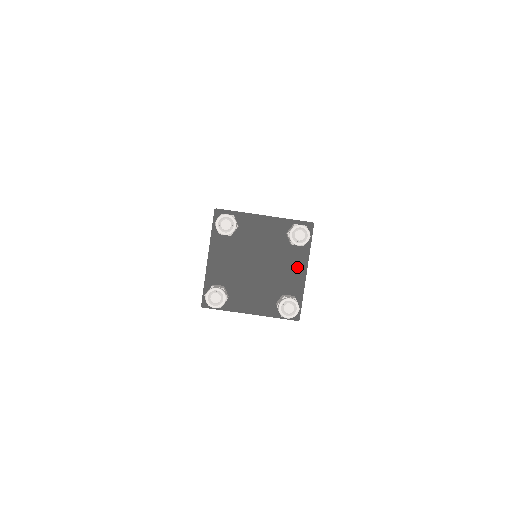
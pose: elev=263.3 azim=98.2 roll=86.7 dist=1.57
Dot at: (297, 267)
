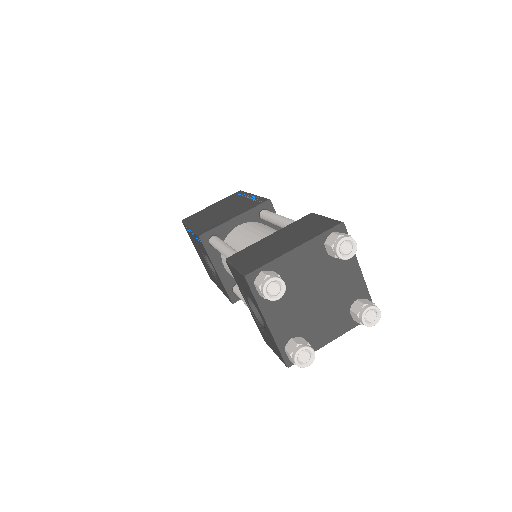
Dot at: (333, 330)
